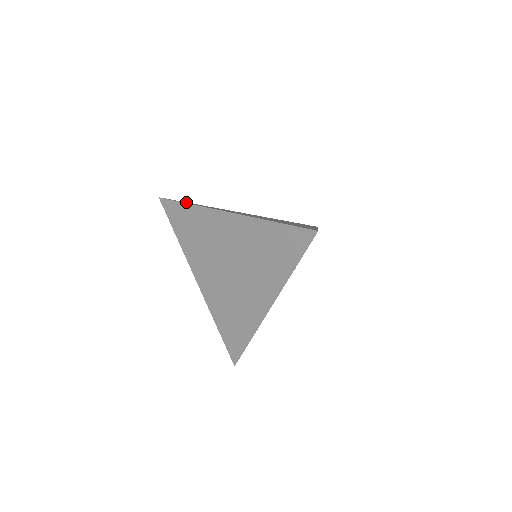
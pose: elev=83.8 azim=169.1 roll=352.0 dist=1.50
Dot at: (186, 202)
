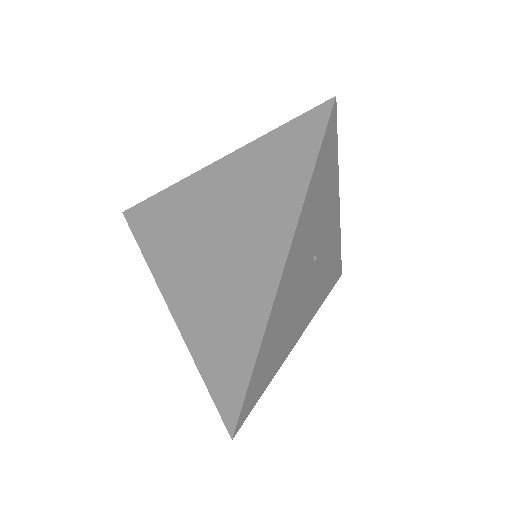
Dot at: occluded
